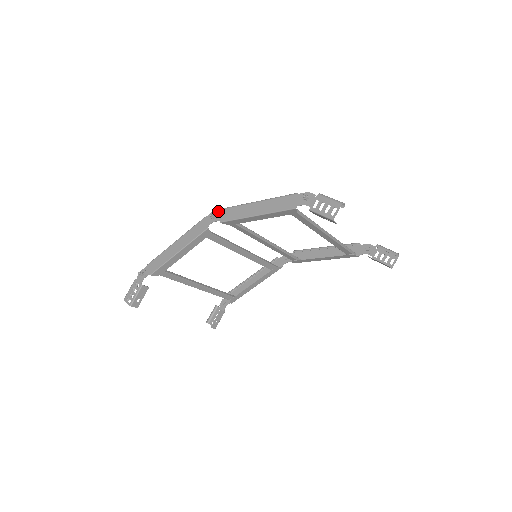
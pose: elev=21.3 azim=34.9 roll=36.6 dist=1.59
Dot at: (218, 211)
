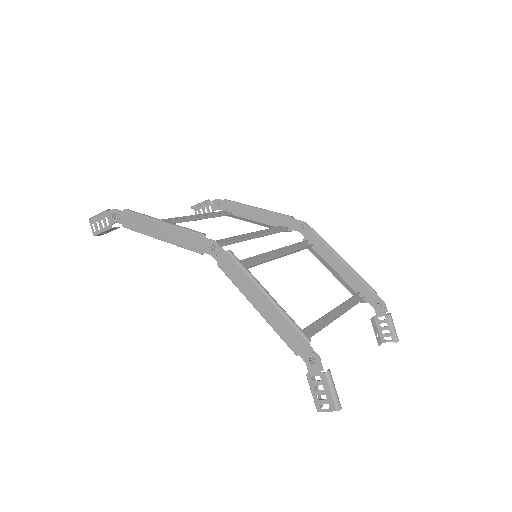
Dot at: (222, 249)
